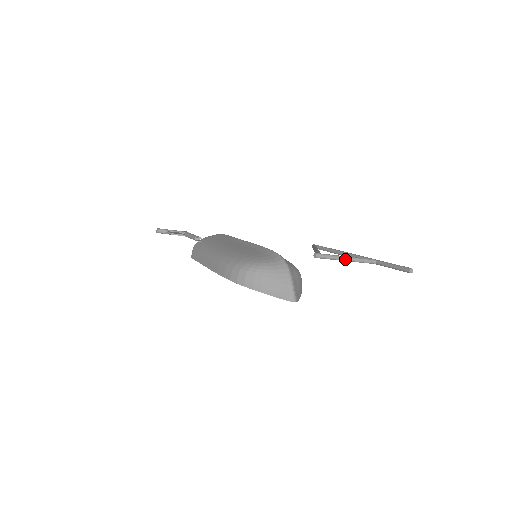
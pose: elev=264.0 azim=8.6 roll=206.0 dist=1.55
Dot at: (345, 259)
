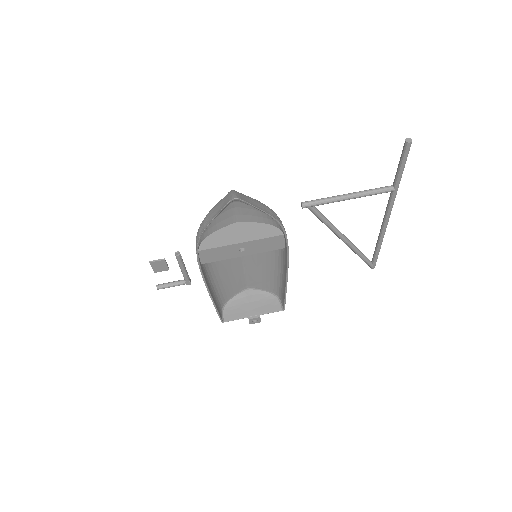
Dot at: (344, 196)
